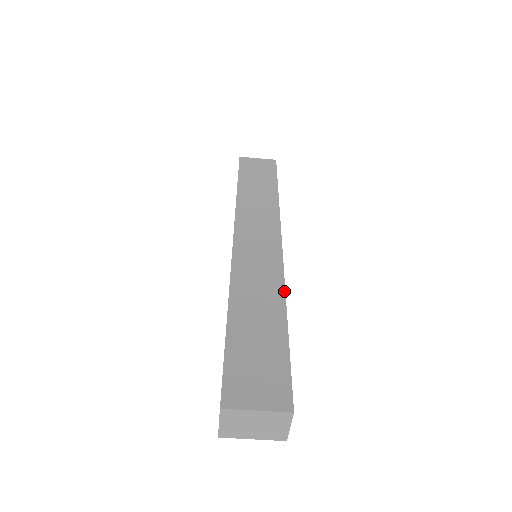
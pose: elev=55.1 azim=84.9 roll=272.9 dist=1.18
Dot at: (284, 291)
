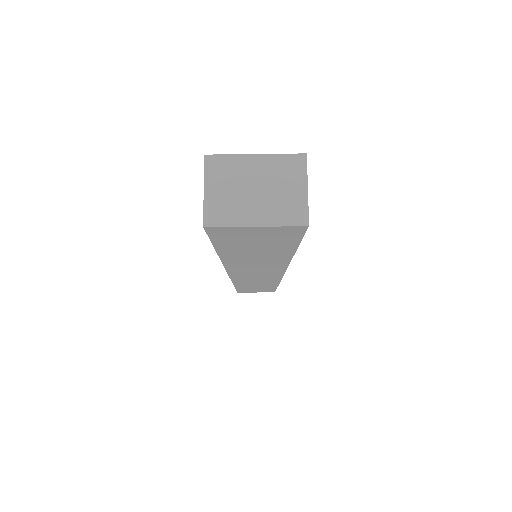
Dot at: occluded
